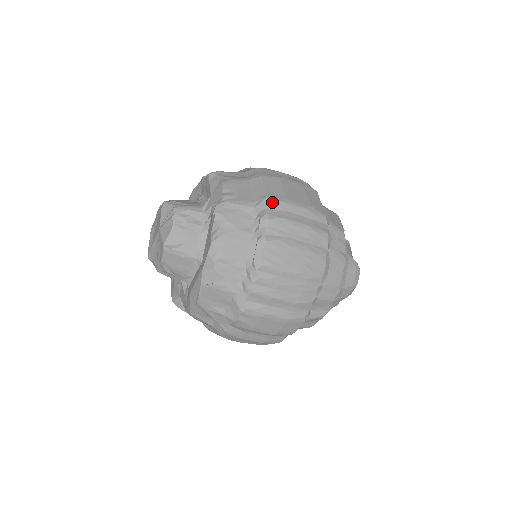
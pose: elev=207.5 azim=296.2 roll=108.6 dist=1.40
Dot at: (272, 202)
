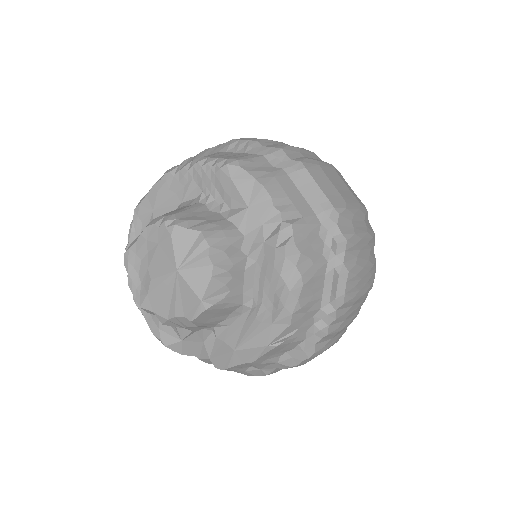
Dot at: (341, 213)
